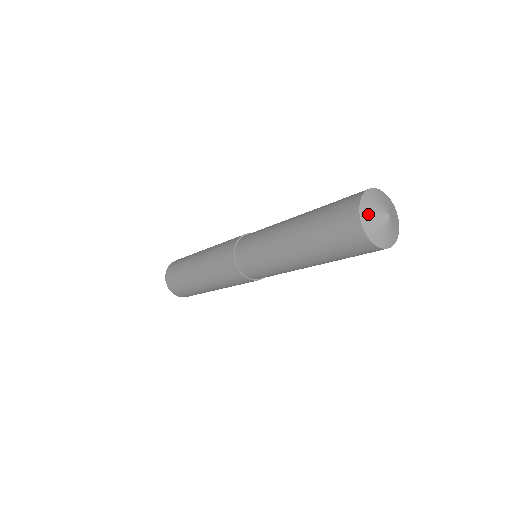
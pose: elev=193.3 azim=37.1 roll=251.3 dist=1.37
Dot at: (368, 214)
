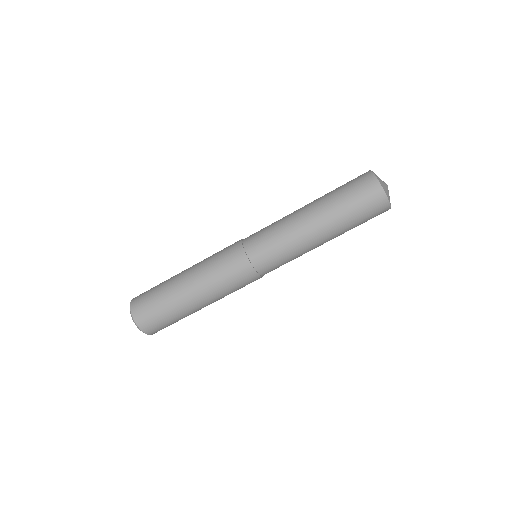
Dot at: occluded
